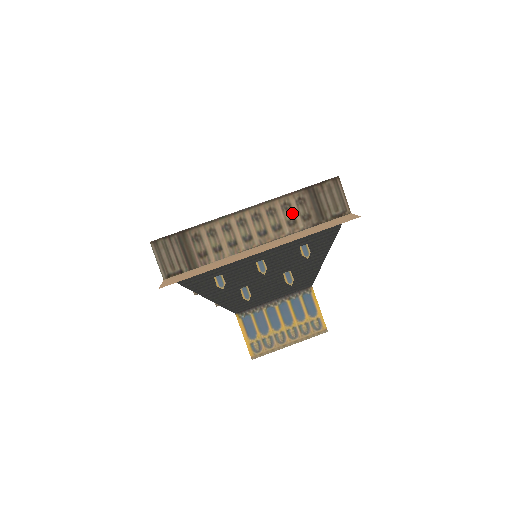
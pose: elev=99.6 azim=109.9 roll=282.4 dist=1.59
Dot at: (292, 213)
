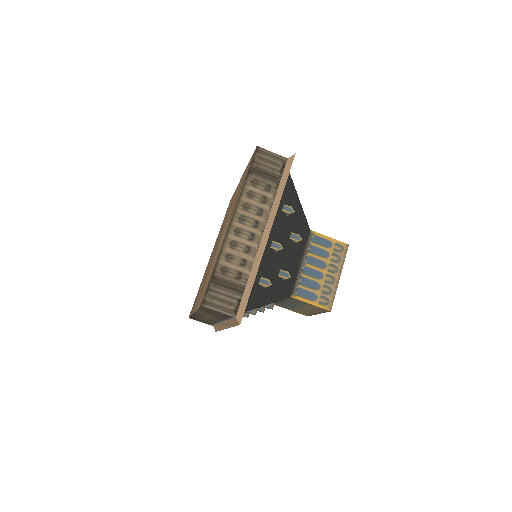
Dot at: (258, 194)
